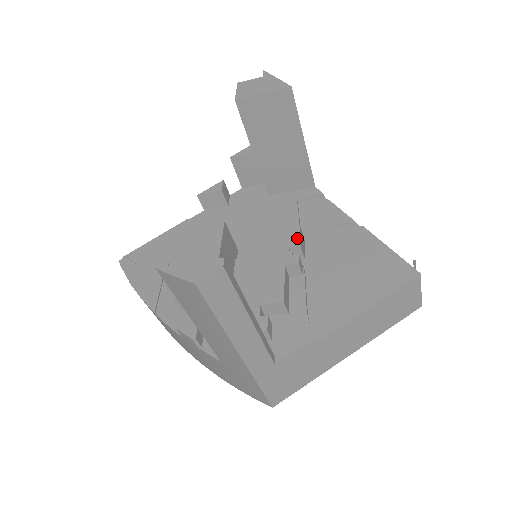
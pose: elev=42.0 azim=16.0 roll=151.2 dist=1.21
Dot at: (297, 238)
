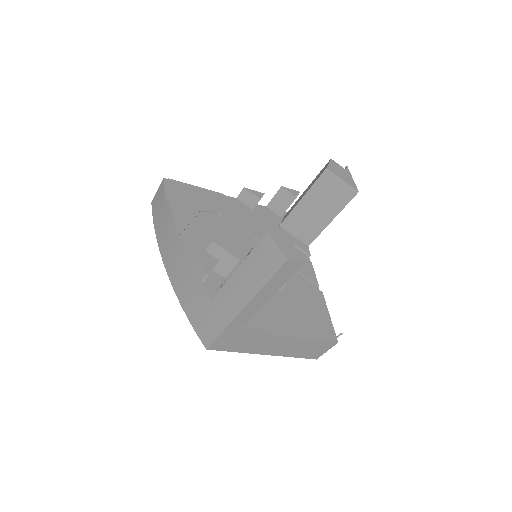
Dot at: occluded
